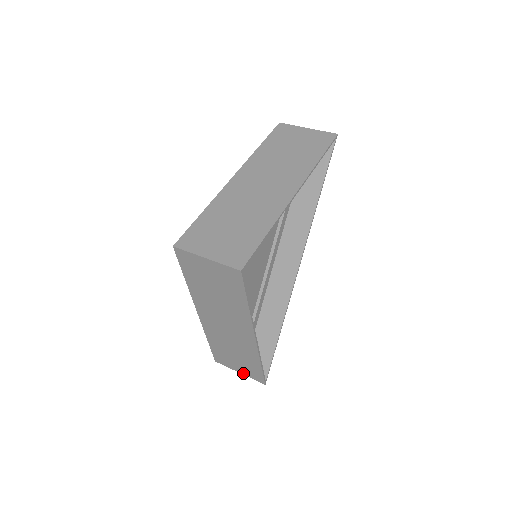
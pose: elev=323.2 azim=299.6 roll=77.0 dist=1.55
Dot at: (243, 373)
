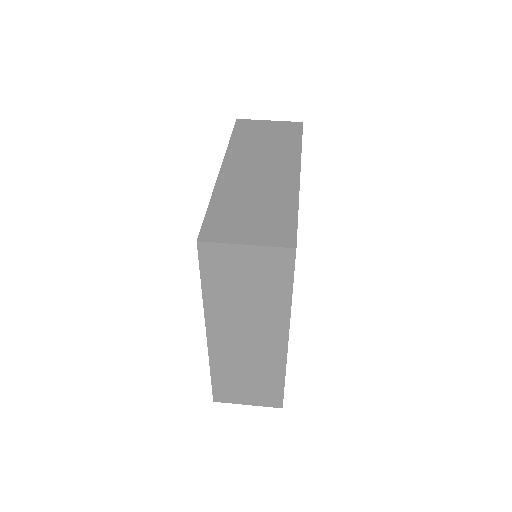
Dot at: (253, 403)
